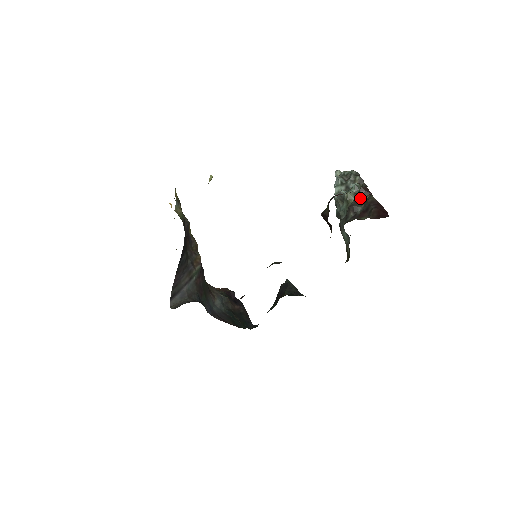
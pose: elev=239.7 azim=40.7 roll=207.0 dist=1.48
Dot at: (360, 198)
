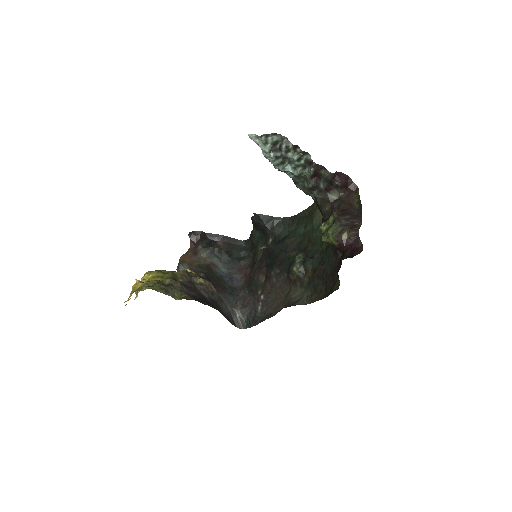
Dot at: (316, 176)
